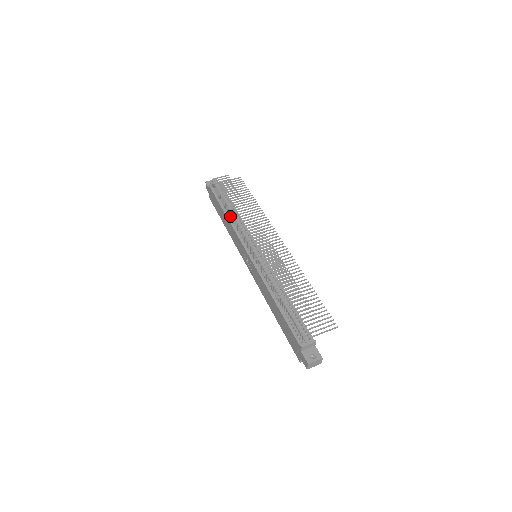
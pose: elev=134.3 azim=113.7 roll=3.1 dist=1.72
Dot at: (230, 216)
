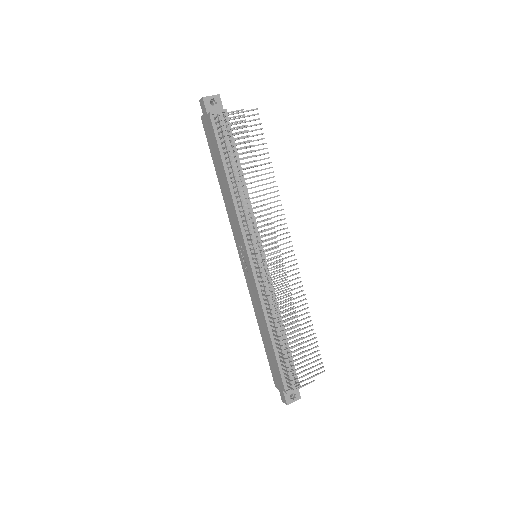
Dot at: (234, 187)
